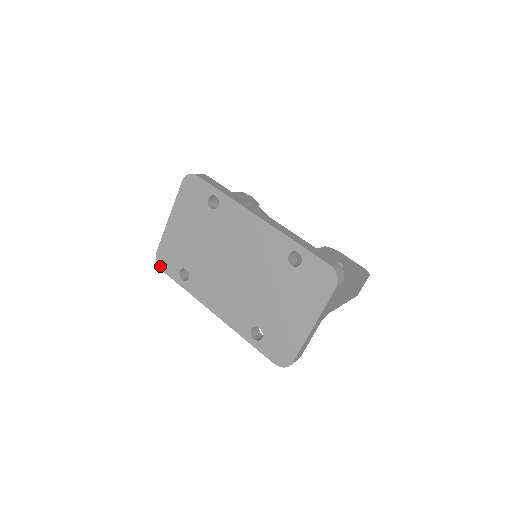
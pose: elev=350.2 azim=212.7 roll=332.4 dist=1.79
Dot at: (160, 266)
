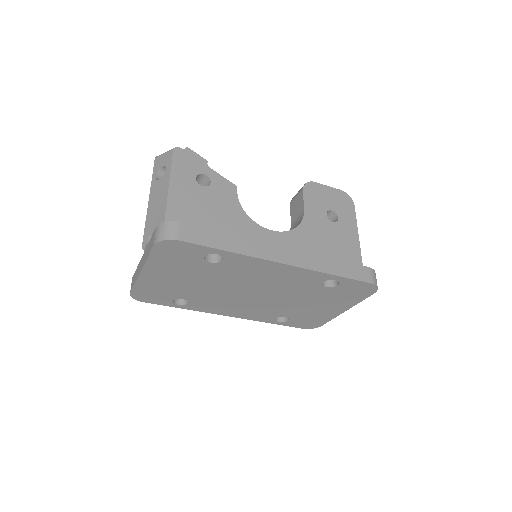
Dot at: (140, 301)
